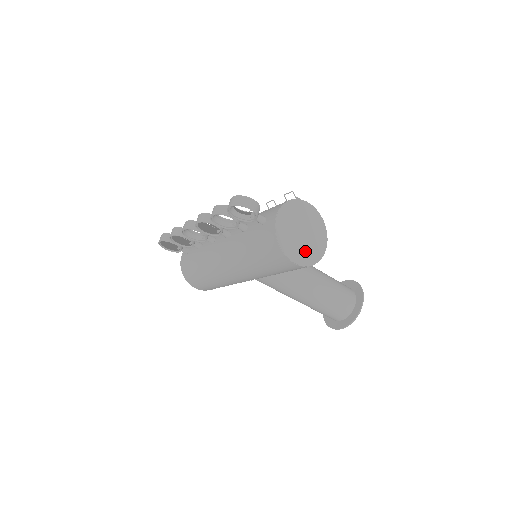
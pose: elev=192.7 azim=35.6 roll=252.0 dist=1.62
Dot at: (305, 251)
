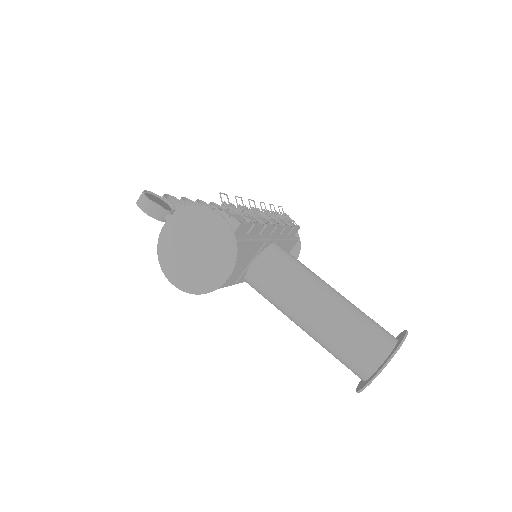
Dot at: (192, 274)
